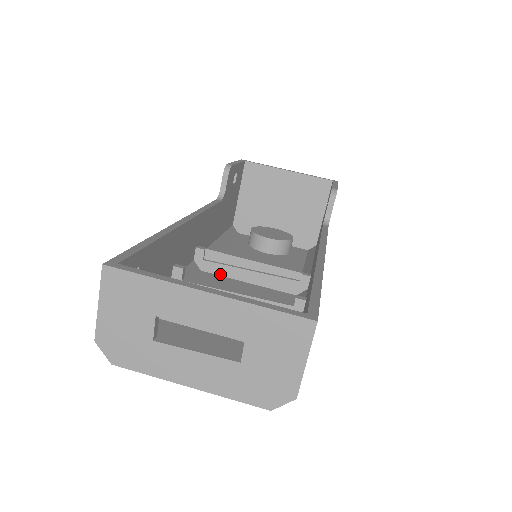
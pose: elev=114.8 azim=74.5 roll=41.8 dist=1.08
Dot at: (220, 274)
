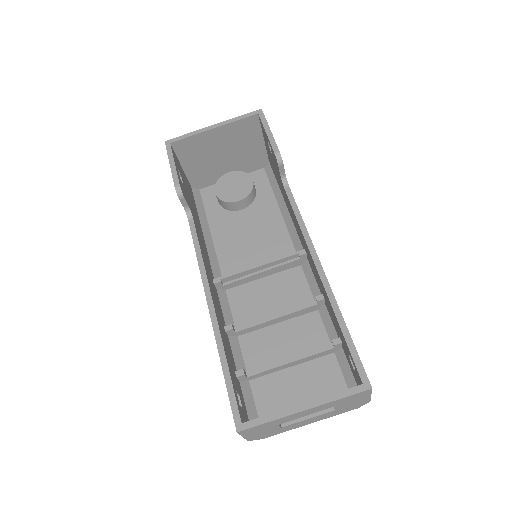
Dot at: (240, 284)
